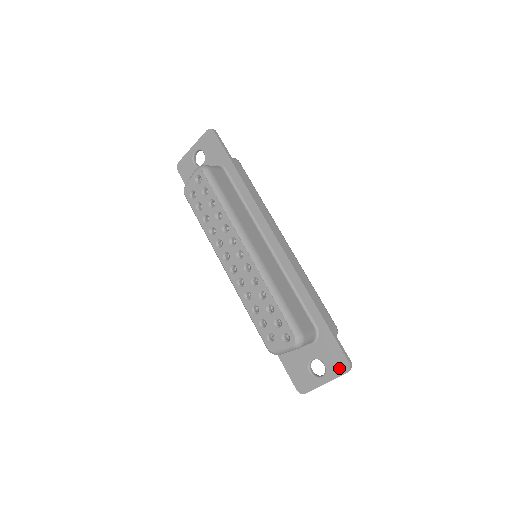
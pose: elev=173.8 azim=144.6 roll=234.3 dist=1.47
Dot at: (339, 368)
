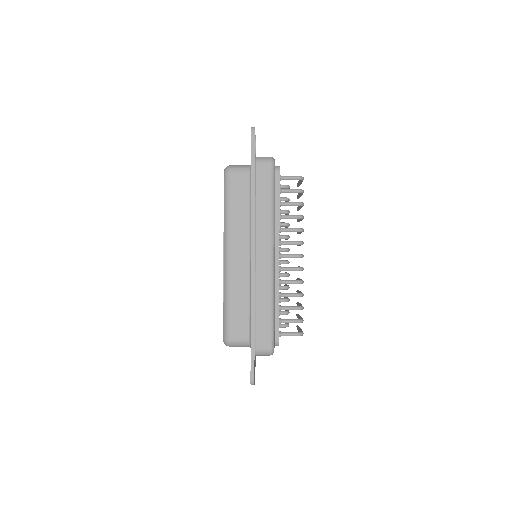
Dot at: occluded
